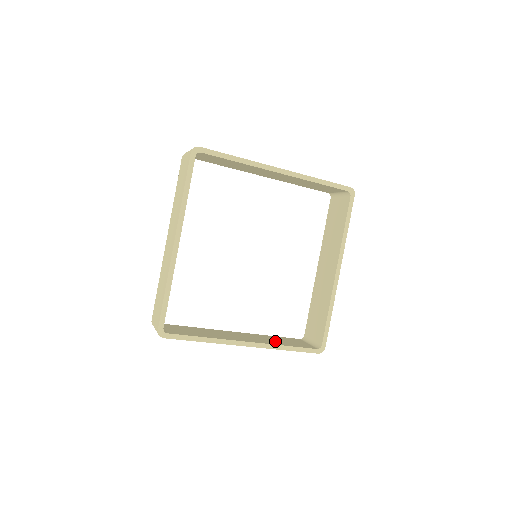
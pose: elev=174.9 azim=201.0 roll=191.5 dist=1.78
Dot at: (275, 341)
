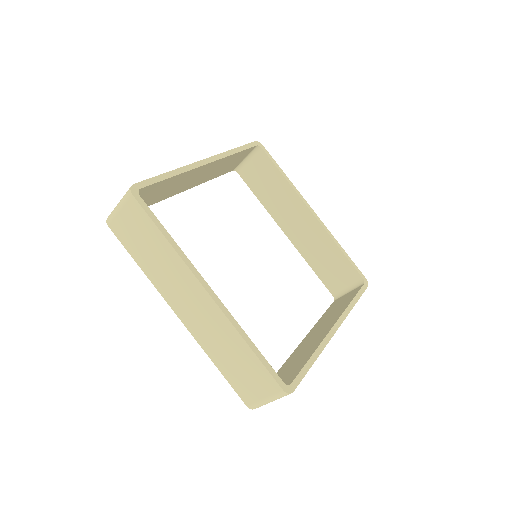
Dot at: occluded
